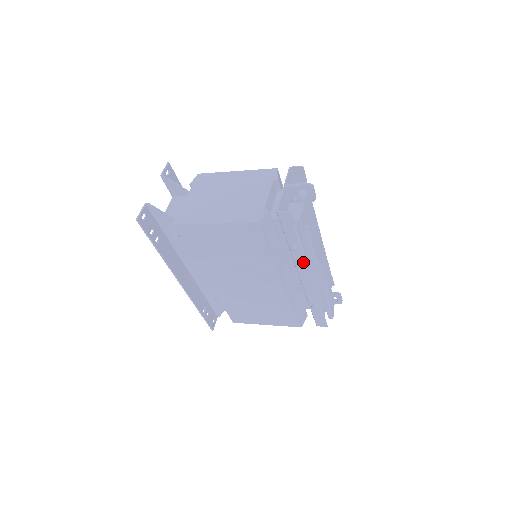
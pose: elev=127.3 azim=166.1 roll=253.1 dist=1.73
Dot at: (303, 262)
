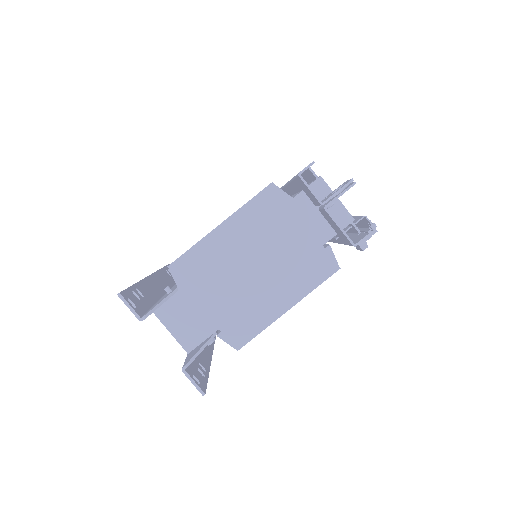
Dot at: occluded
